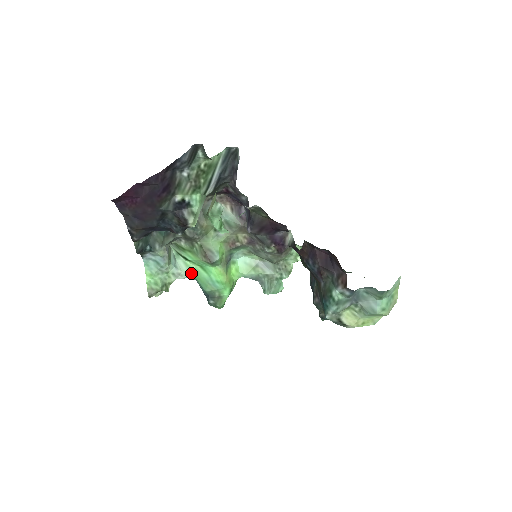
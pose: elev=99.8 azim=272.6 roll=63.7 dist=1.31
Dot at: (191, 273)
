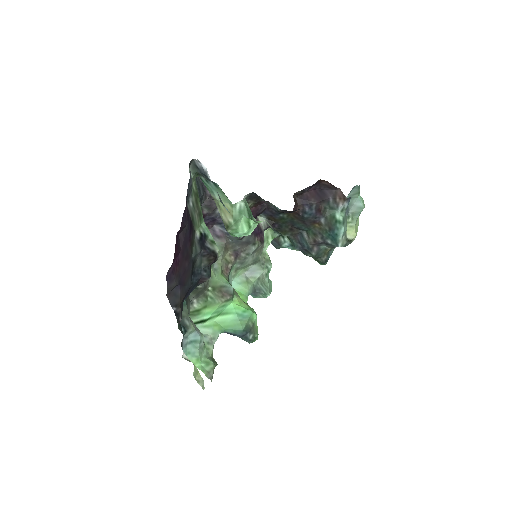
Dot at: (218, 329)
